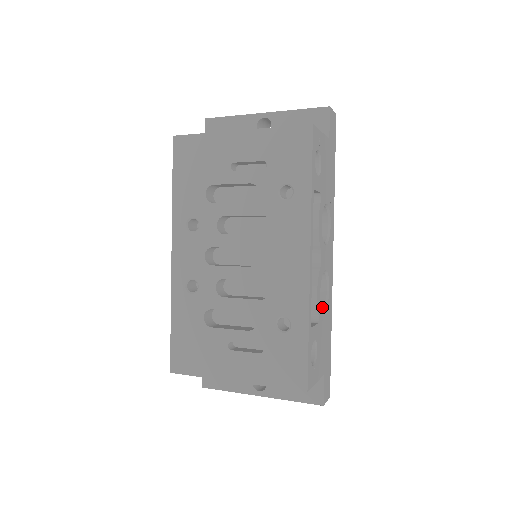
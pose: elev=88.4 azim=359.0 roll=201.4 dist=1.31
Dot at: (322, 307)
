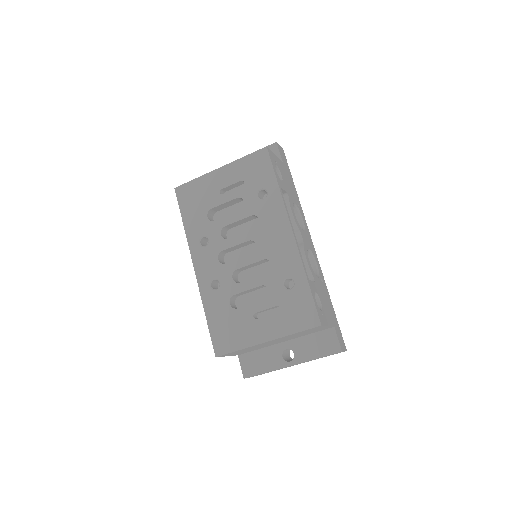
Dot at: occluded
